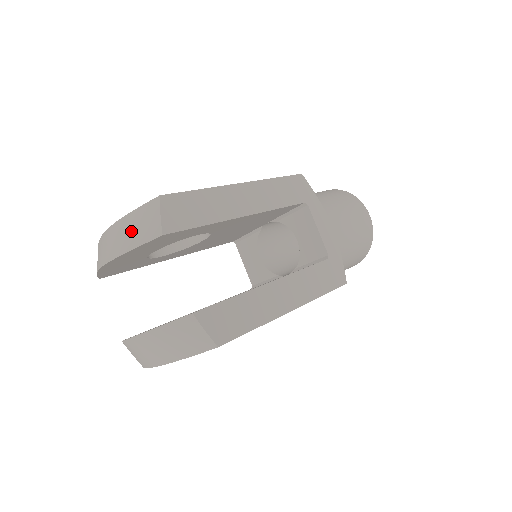
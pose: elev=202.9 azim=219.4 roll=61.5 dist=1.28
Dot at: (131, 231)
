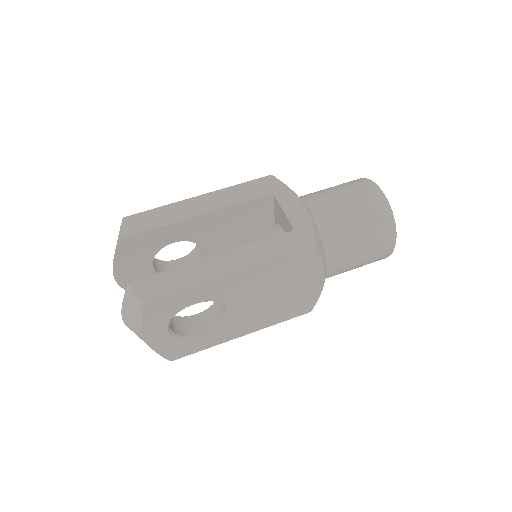
Dot at: occluded
